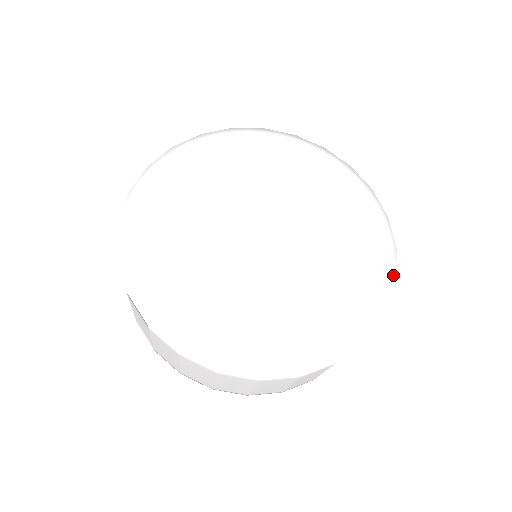
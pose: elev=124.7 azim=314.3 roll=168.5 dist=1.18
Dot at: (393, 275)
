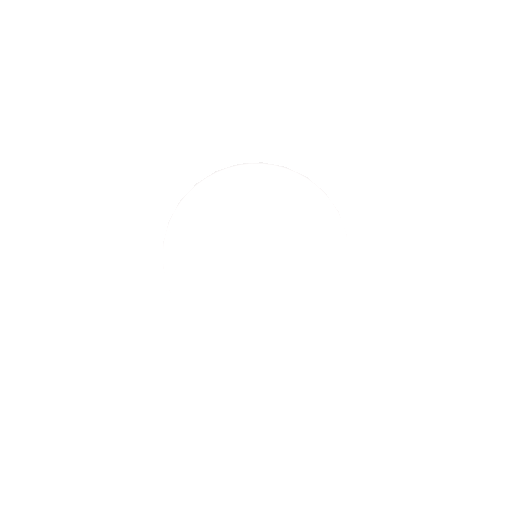
Dot at: (297, 333)
